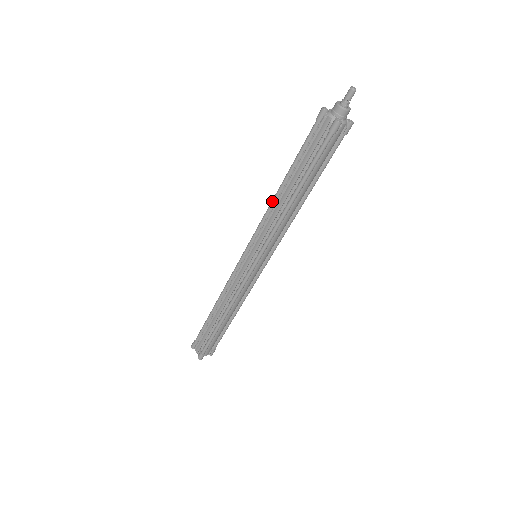
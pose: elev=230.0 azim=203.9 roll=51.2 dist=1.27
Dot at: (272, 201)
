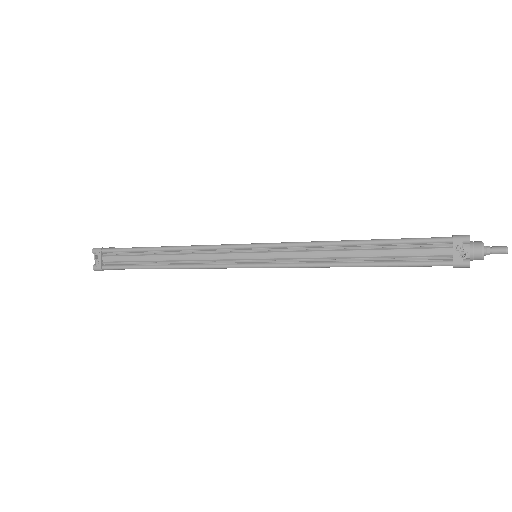
Dot at: occluded
